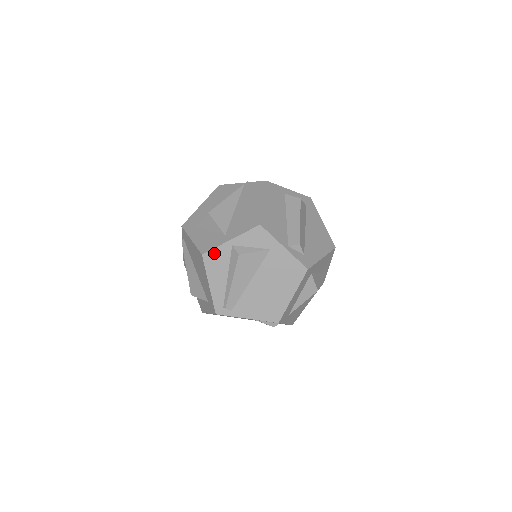
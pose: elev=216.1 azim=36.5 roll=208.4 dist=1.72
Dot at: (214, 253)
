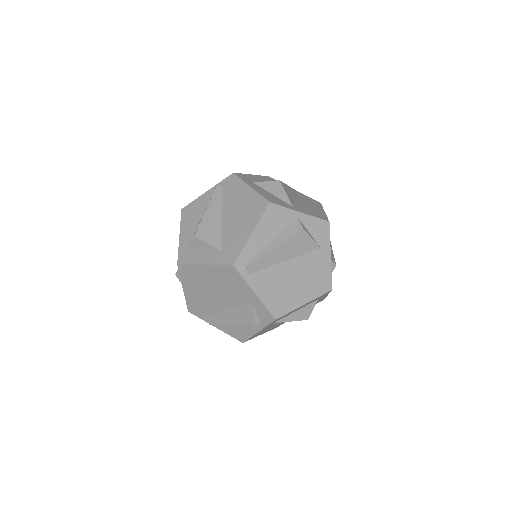
Dot at: (280, 210)
